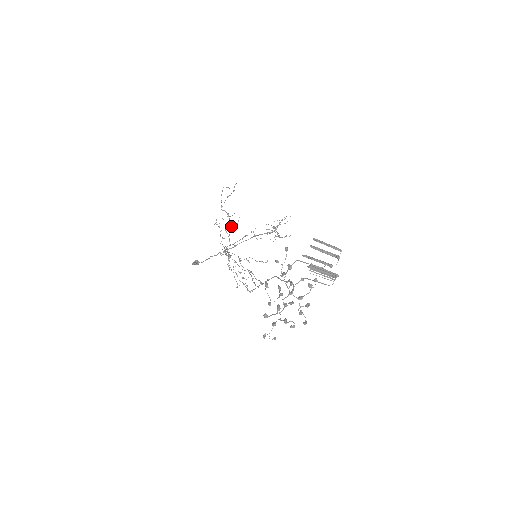
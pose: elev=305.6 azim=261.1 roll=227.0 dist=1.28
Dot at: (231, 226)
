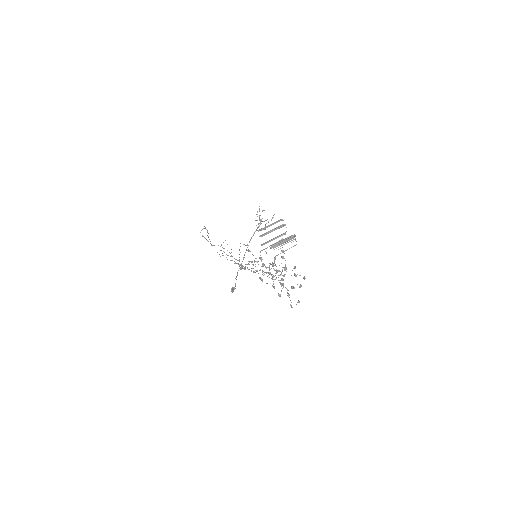
Dot at: (227, 250)
